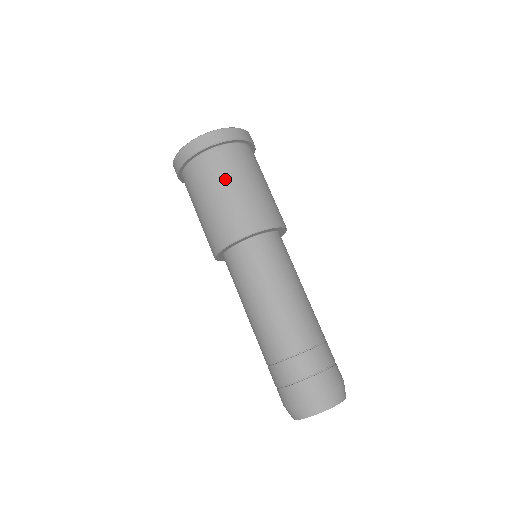
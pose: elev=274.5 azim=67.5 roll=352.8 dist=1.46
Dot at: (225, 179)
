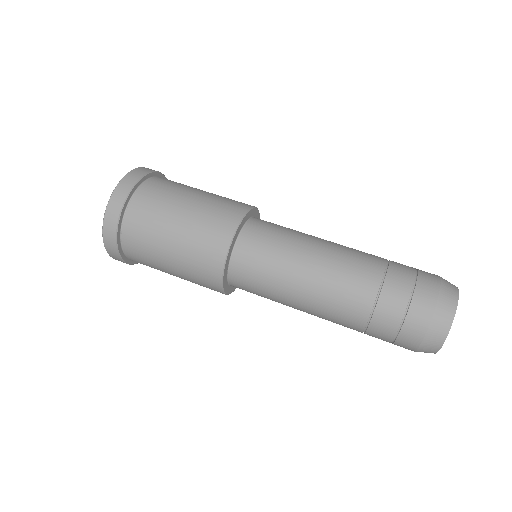
Dot at: (169, 207)
